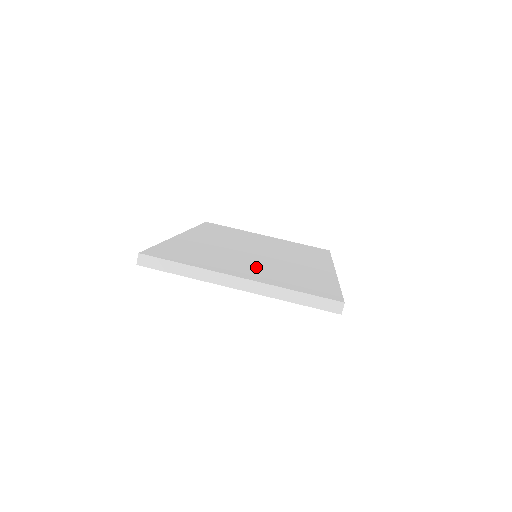
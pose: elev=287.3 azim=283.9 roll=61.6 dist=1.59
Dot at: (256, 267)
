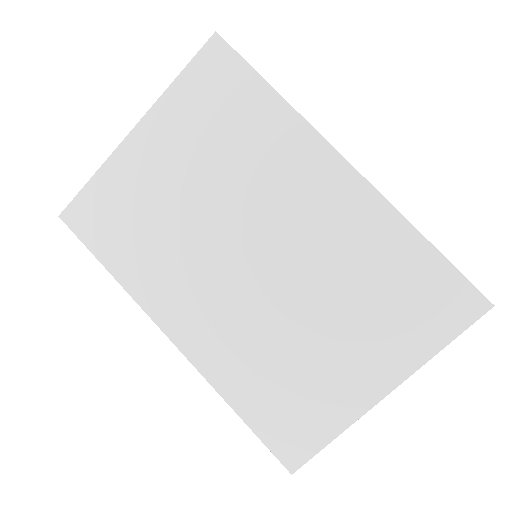
Dot at: (342, 332)
